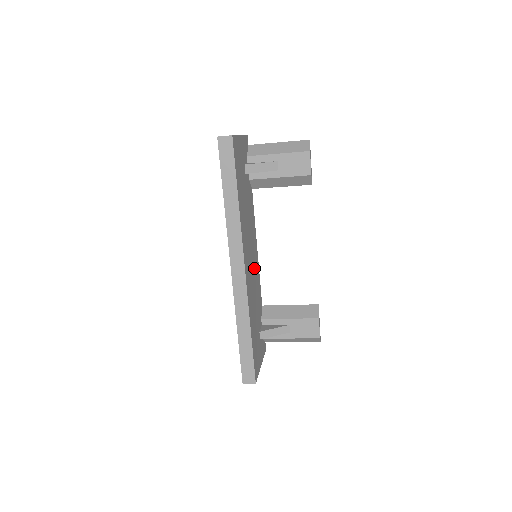
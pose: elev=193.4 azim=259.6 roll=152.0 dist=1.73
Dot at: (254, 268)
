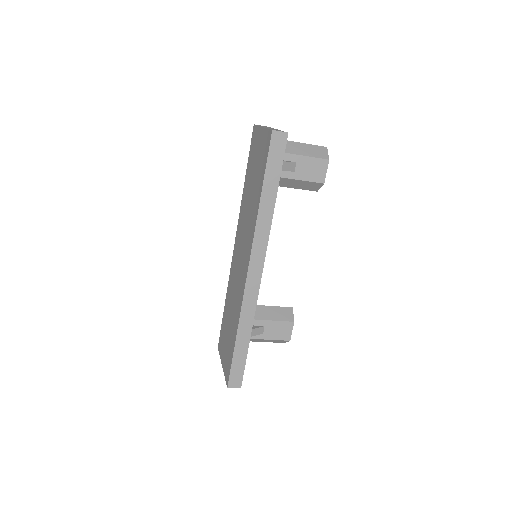
Dot at: occluded
